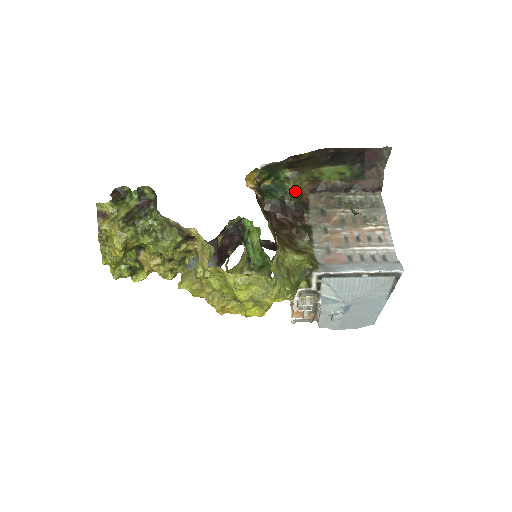
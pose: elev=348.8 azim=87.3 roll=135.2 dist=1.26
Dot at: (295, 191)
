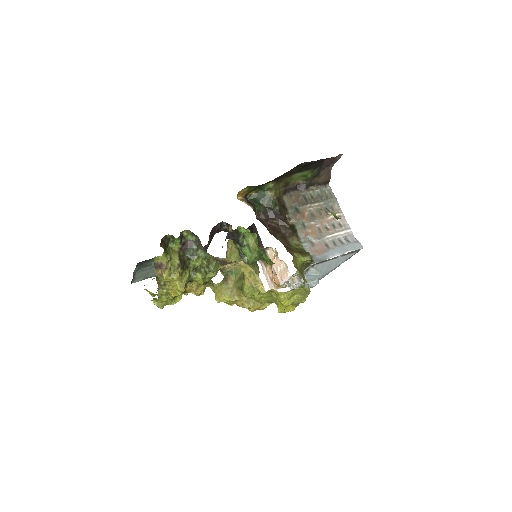
Dot at: (277, 198)
